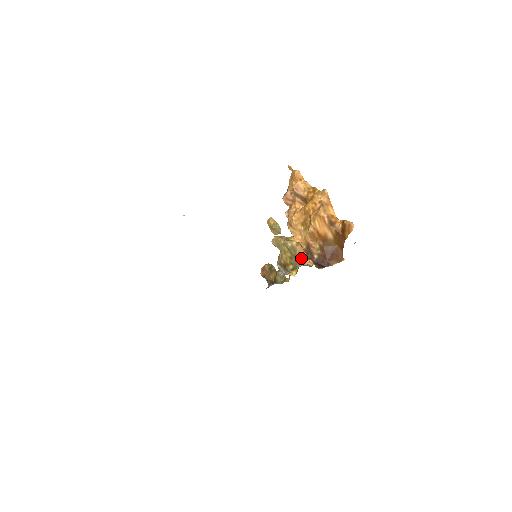
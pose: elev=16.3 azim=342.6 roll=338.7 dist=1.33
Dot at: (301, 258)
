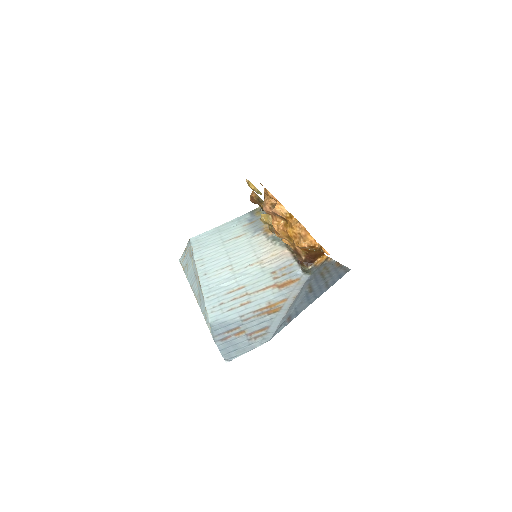
Dot at: occluded
